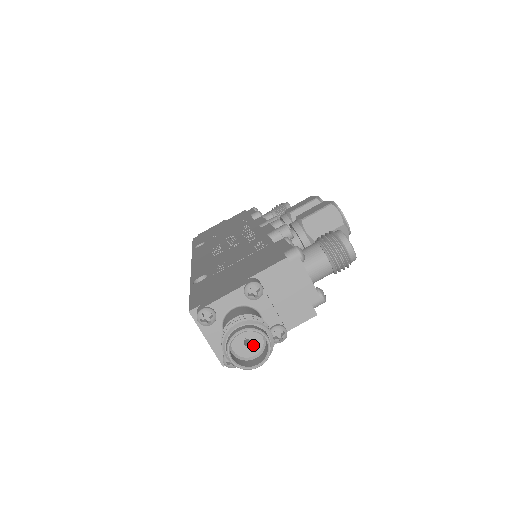
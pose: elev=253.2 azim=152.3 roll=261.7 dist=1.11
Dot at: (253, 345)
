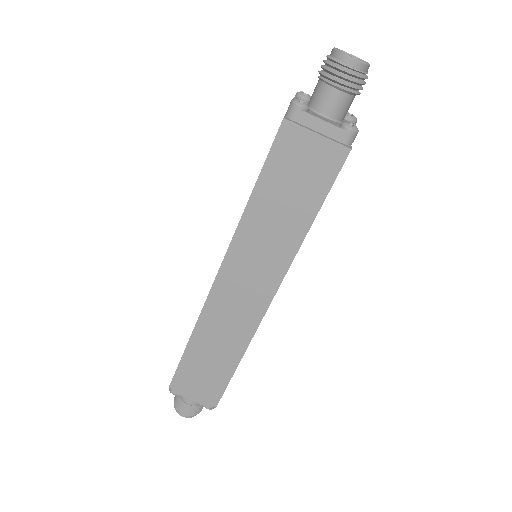
Dot at: occluded
